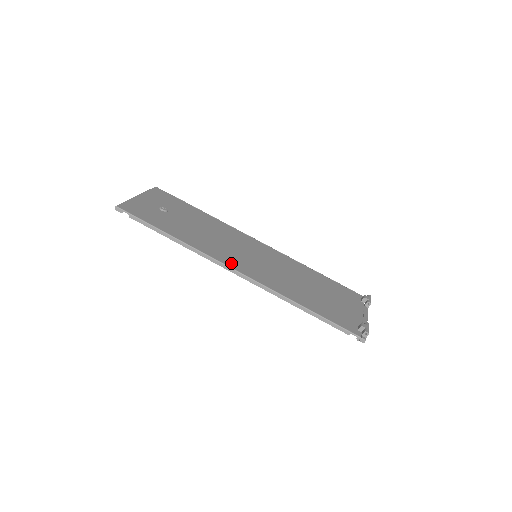
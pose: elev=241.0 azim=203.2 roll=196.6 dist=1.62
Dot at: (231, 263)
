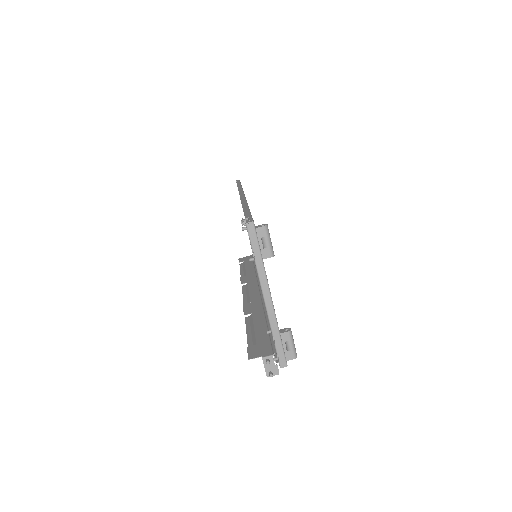
Dot at: occluded
